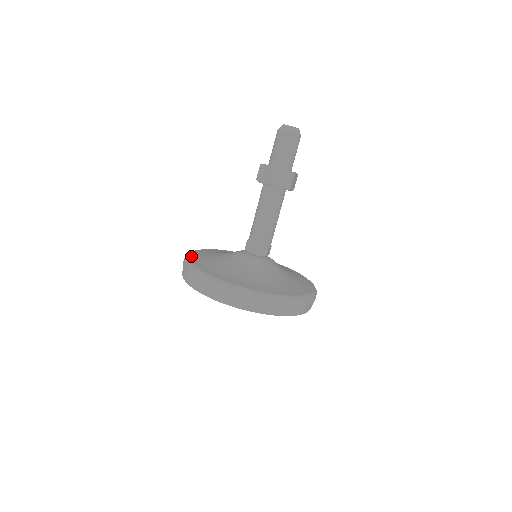
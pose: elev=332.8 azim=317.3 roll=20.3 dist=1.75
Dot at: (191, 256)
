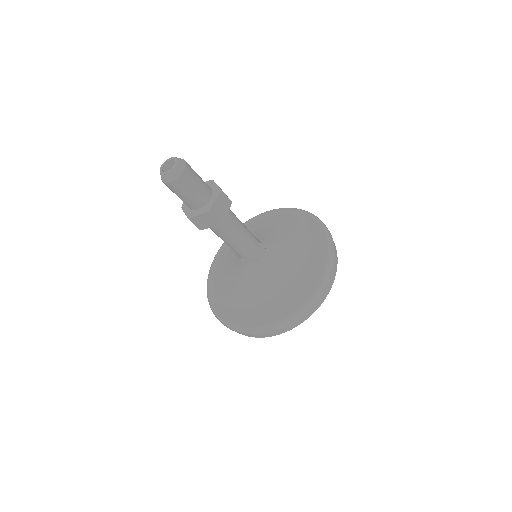
Dot at: (210, 275)
